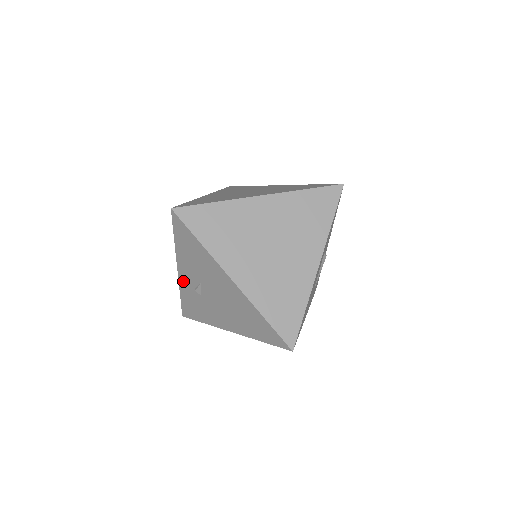
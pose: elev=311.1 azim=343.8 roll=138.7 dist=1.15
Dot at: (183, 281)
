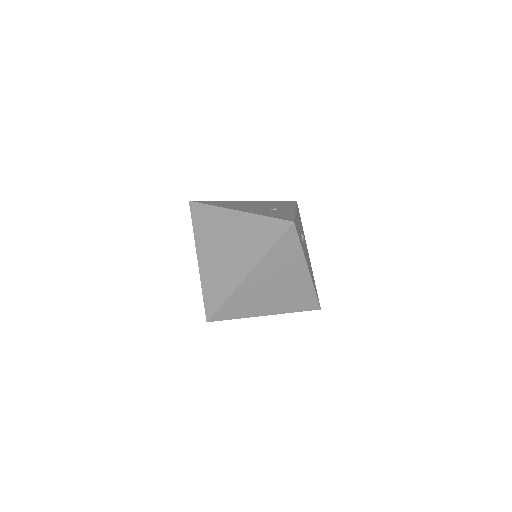
Dot at: occluded
